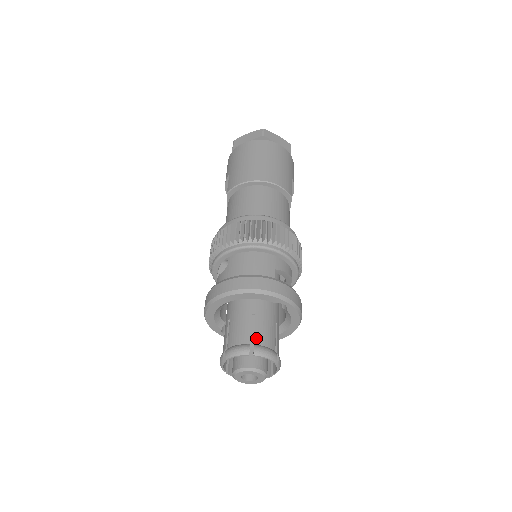
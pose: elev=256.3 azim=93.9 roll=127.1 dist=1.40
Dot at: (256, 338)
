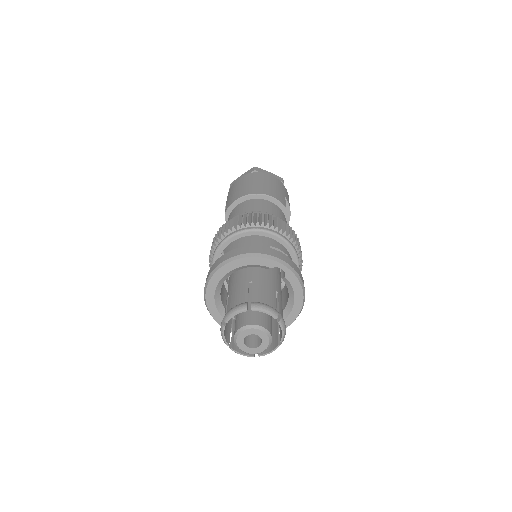
Dot at: (254, 297)
